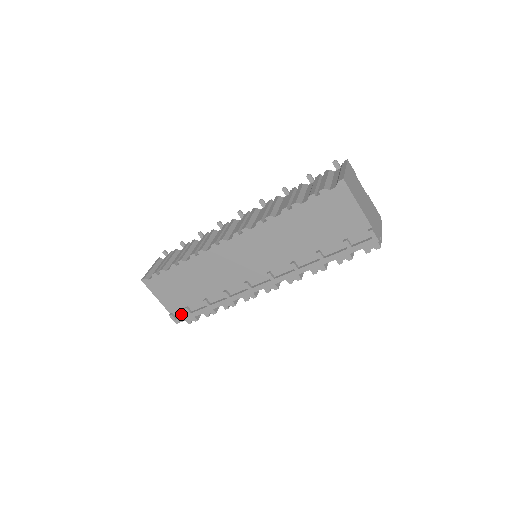
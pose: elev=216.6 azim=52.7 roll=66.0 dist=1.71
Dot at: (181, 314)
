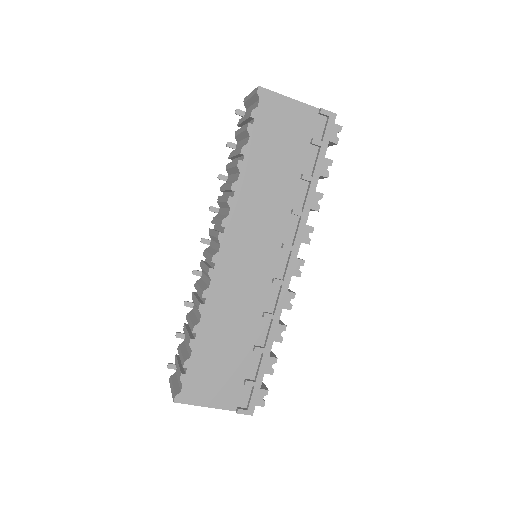
Dot at: (247, 398)
